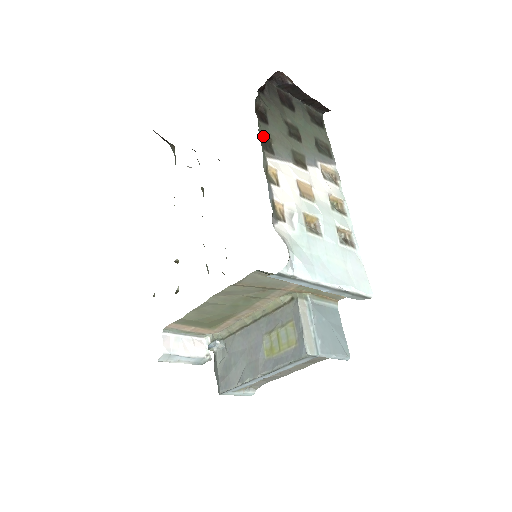
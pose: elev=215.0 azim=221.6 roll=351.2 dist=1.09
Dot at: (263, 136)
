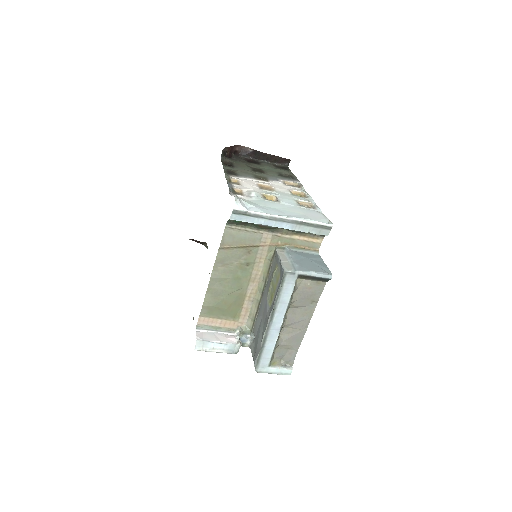
Dot at: (228, 170)
